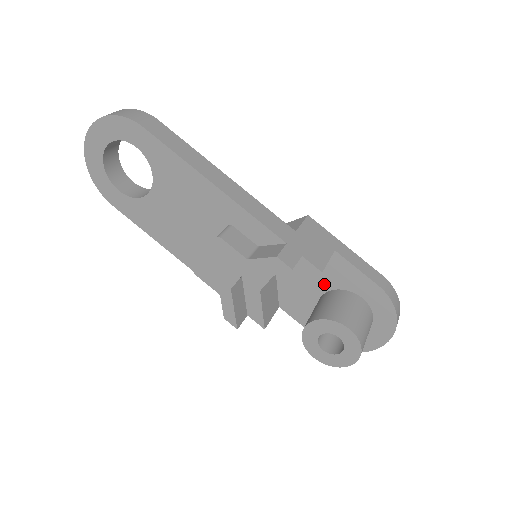
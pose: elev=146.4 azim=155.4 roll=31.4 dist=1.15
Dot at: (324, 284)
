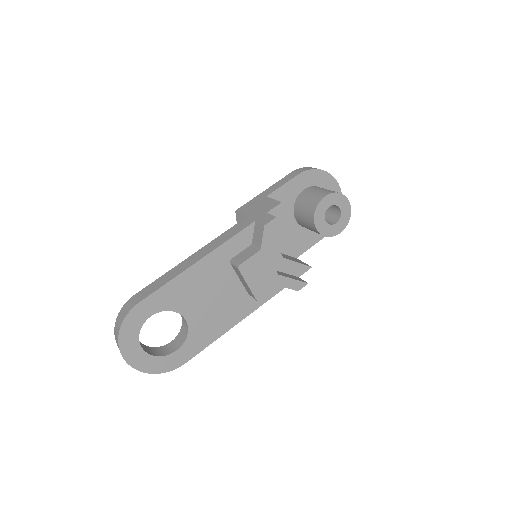
Dot at: (288, 215)
